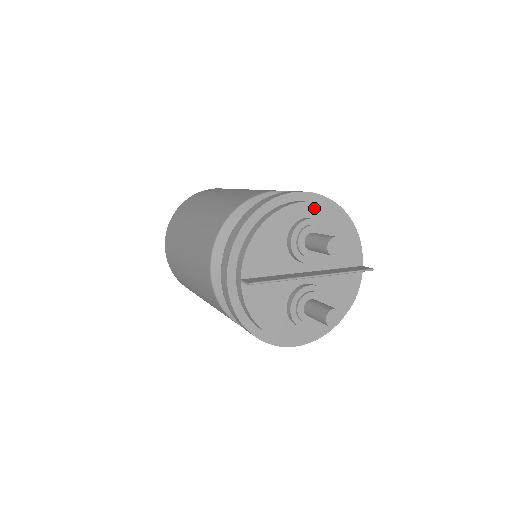
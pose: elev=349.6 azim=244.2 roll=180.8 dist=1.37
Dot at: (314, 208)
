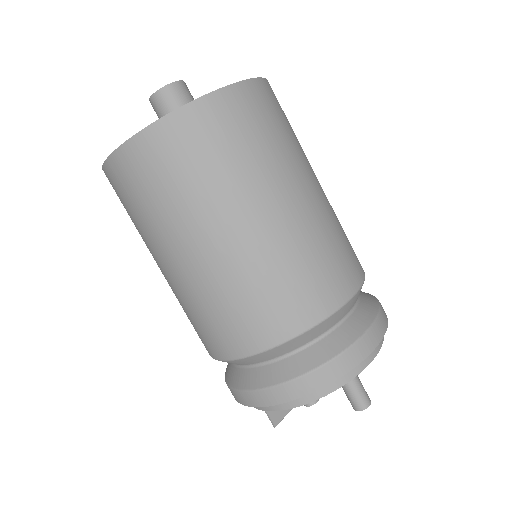
Dot at: occluded
